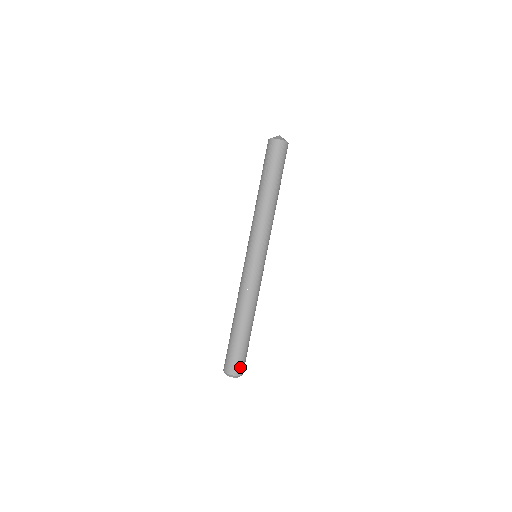
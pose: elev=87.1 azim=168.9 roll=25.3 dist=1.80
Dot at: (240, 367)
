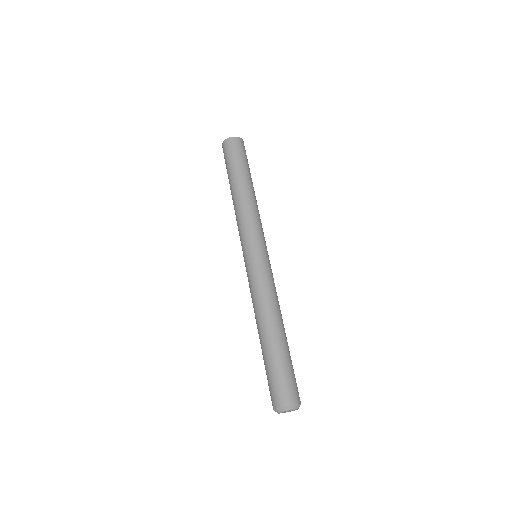
Dot at: (297, 391)
